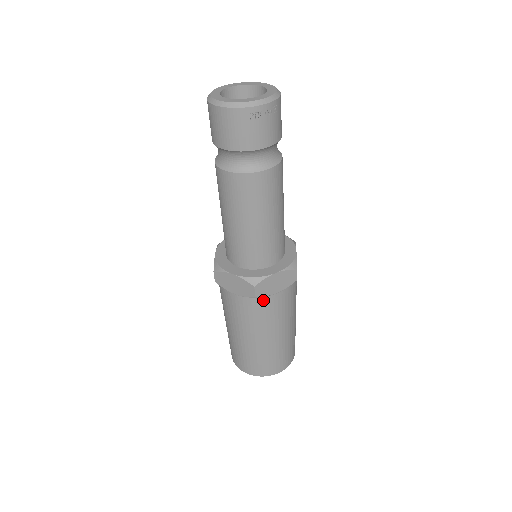
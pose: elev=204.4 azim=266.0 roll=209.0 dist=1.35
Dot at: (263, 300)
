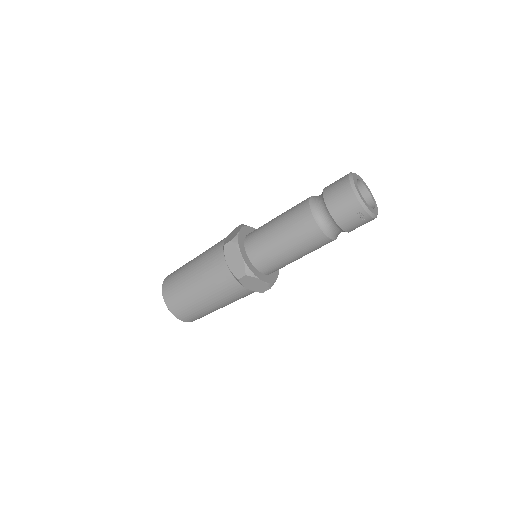
Dot at: (237, 284)
